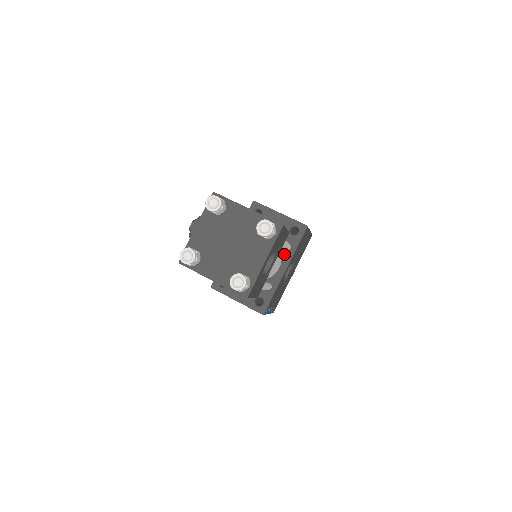
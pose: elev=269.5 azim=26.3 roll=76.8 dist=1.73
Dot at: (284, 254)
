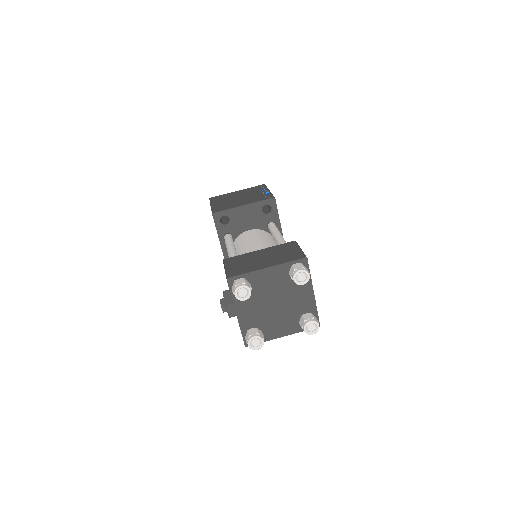
Dot at: occluded
